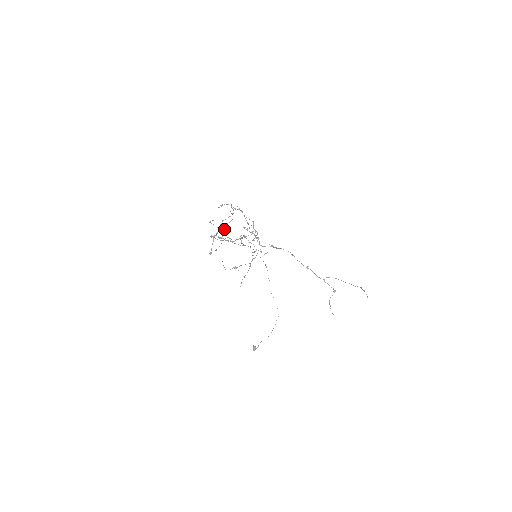
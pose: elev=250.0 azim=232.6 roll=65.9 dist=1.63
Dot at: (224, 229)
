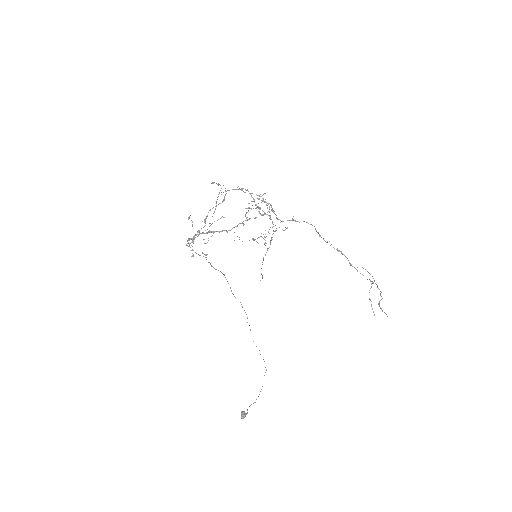
Dot at: occluded
